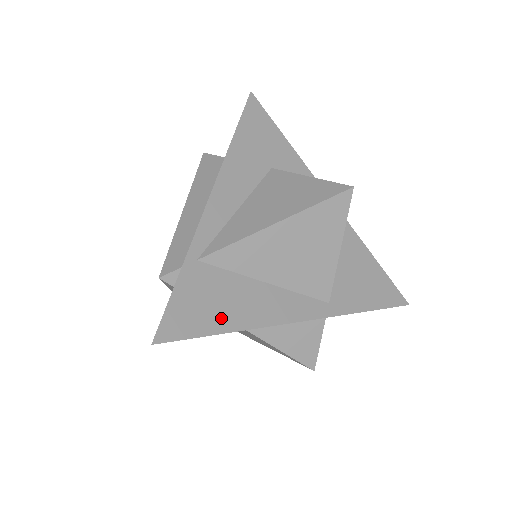
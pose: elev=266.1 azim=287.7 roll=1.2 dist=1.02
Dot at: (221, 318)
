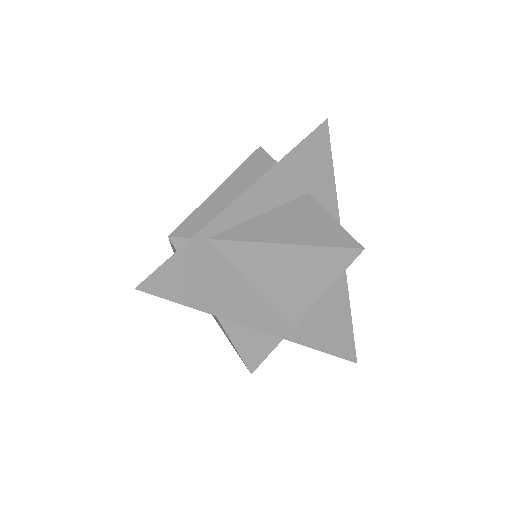
Dot at: (200, 296)
